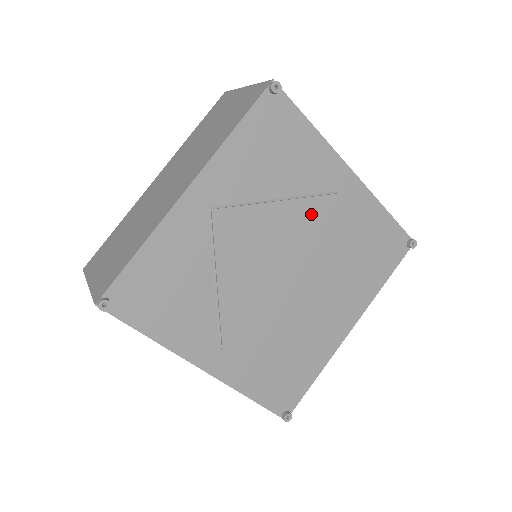
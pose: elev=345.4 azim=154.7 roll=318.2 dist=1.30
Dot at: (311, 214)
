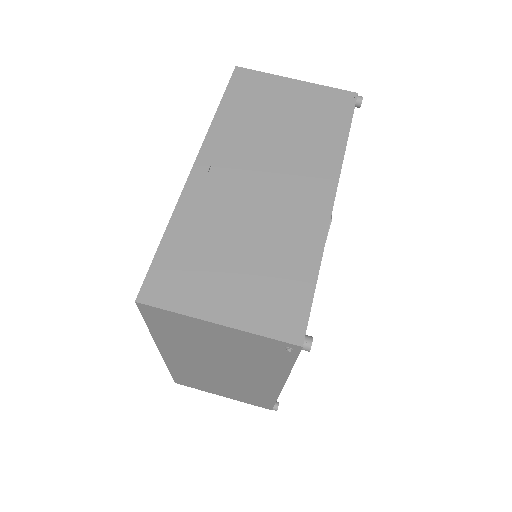
Dot at: occluded
